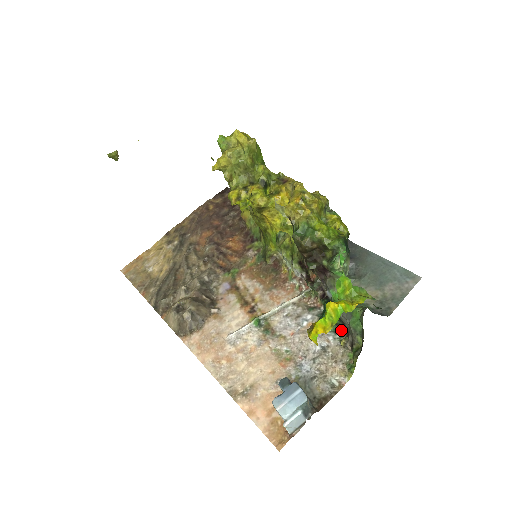
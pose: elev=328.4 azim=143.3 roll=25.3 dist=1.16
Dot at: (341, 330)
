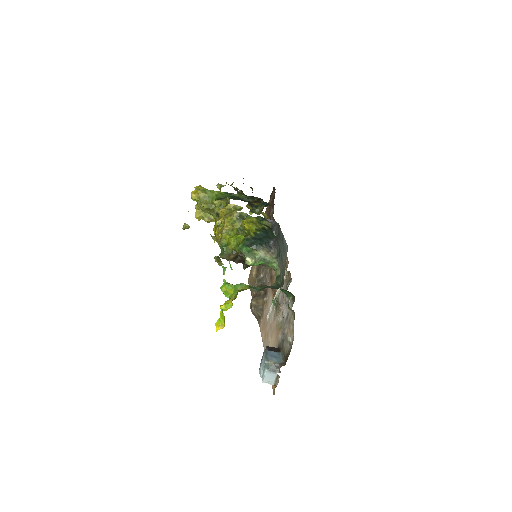
Dot at: (294, 297)
